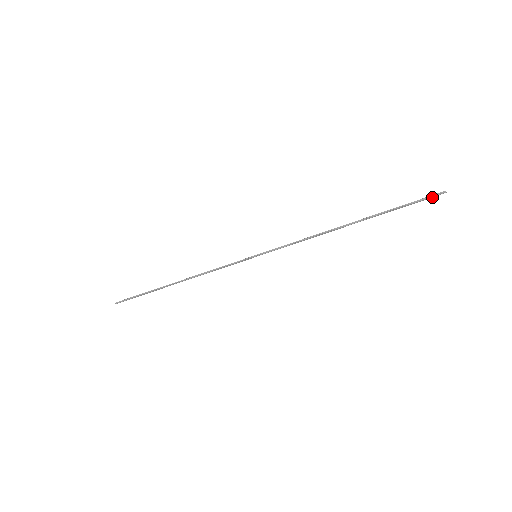
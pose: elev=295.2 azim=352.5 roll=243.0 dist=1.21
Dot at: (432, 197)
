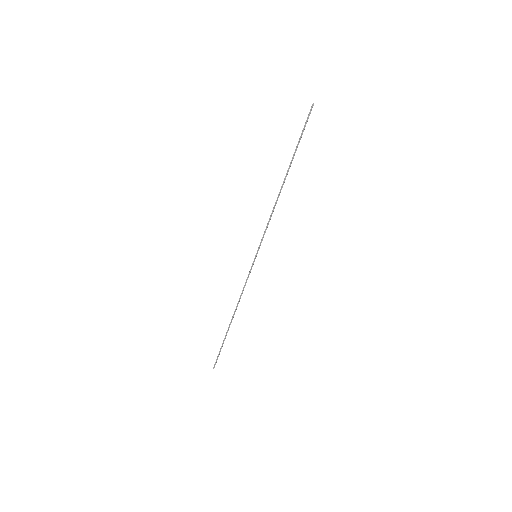
Dot at: occluded
